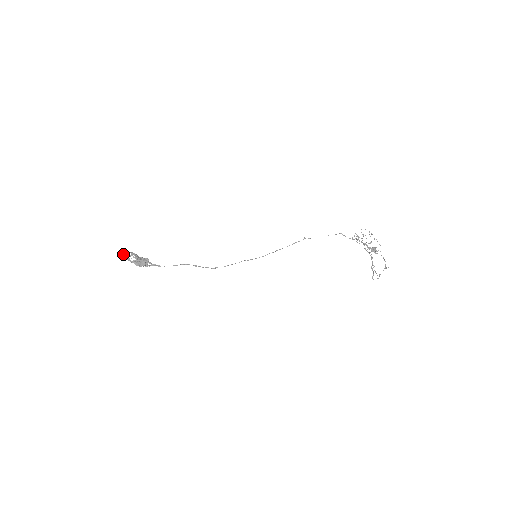
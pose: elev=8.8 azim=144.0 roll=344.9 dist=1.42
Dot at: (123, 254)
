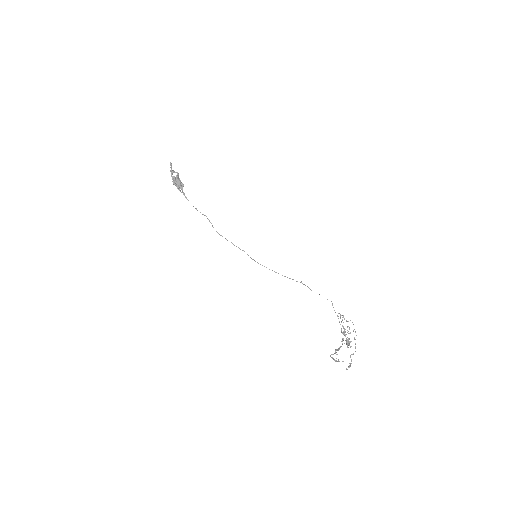
Dot at: occluded
